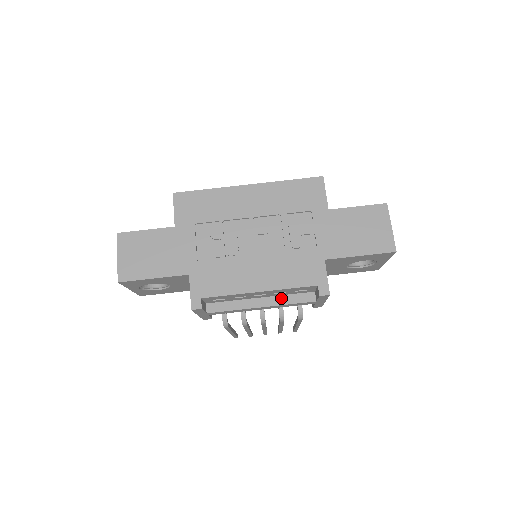
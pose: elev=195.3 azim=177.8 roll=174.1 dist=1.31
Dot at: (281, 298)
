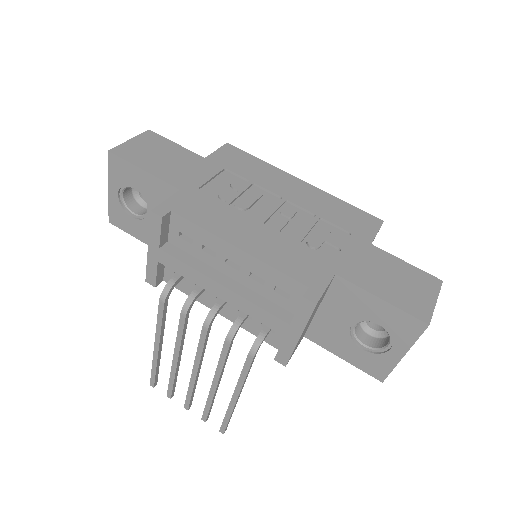
Dot at: (252, 293)
